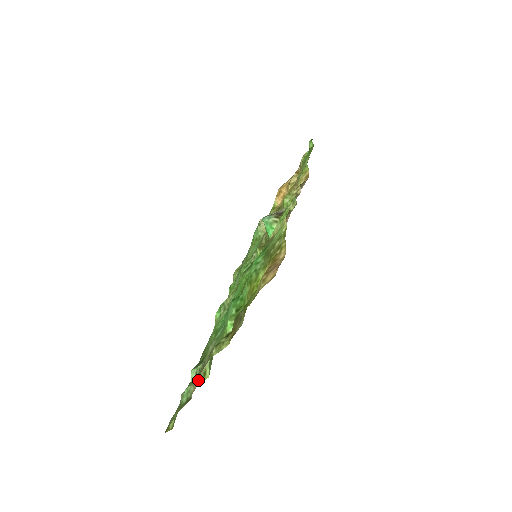
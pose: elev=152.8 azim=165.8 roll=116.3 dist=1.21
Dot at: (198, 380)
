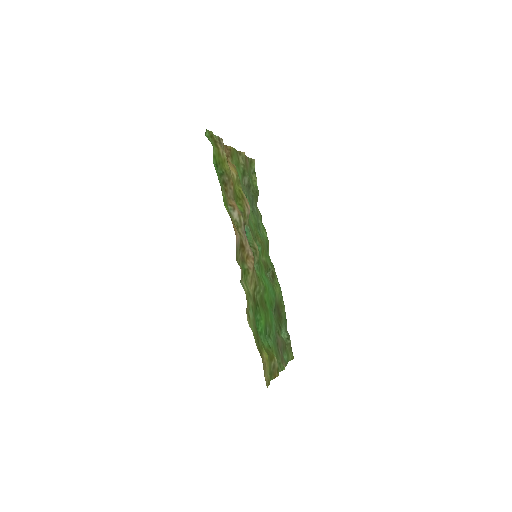
Dot at: occluded
